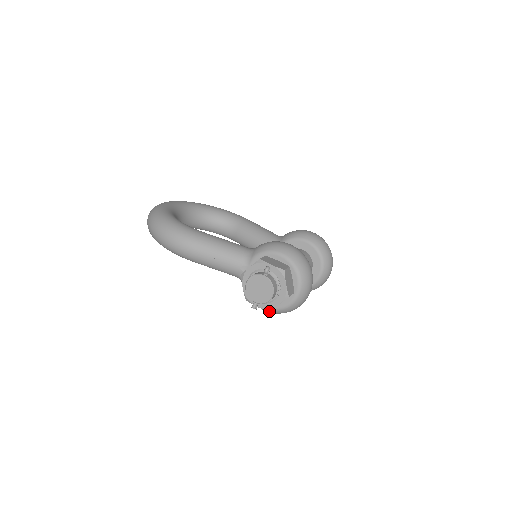
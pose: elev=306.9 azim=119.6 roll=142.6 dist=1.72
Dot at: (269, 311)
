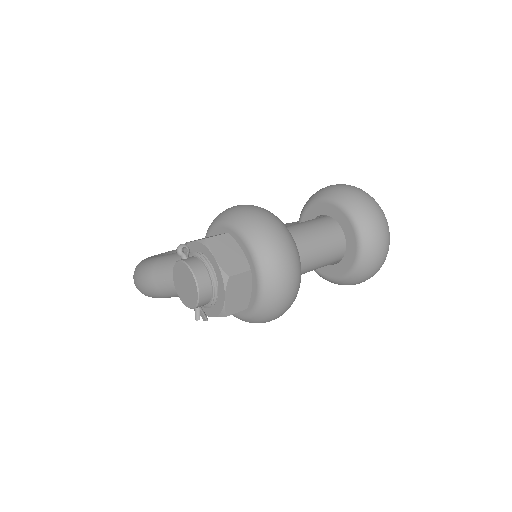
Dot at: (225, 316)
